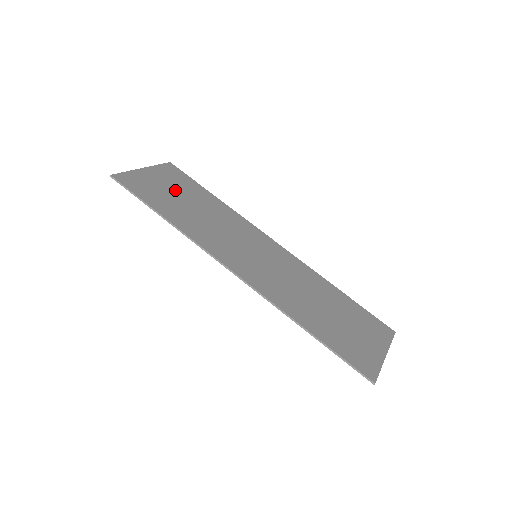
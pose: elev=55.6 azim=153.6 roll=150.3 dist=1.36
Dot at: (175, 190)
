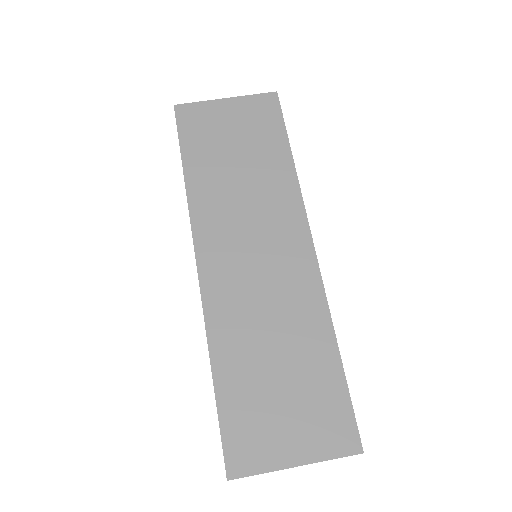
Dot at: (238, 137)
